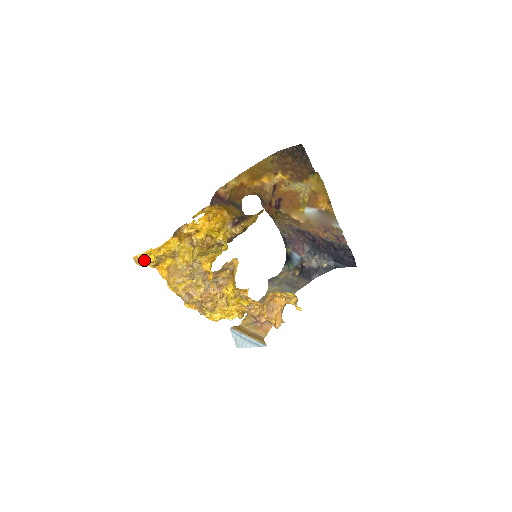
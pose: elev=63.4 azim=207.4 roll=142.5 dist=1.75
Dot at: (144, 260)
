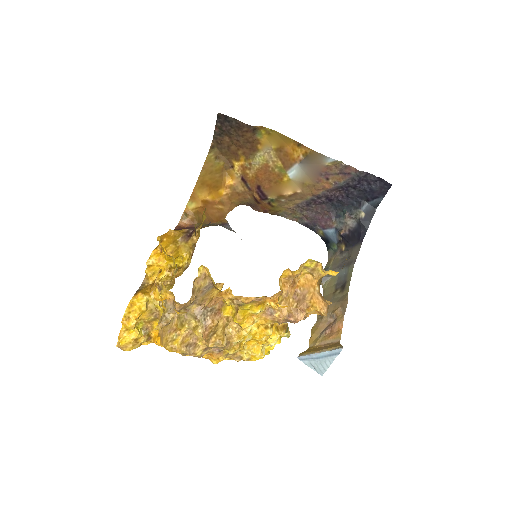
Dot at: (127, 341)
